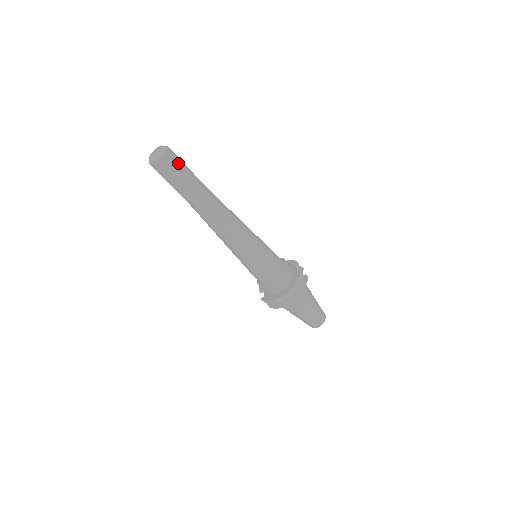
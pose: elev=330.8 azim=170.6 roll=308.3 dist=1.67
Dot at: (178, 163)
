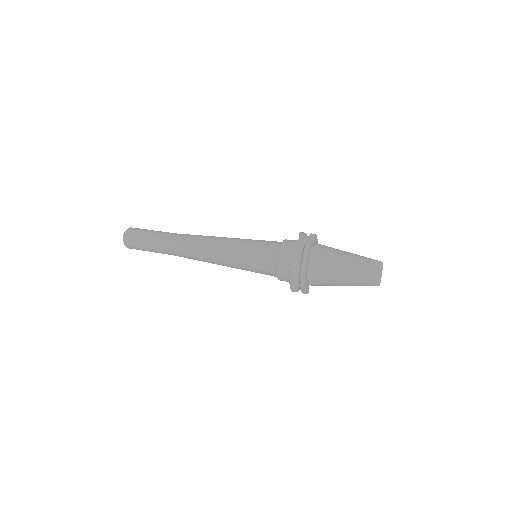
Dot at: (138, 235)
